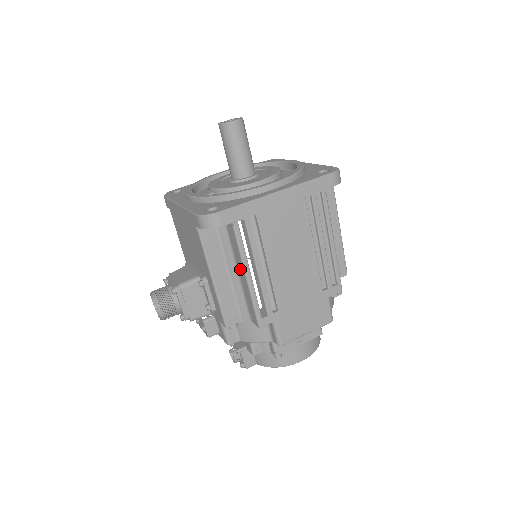
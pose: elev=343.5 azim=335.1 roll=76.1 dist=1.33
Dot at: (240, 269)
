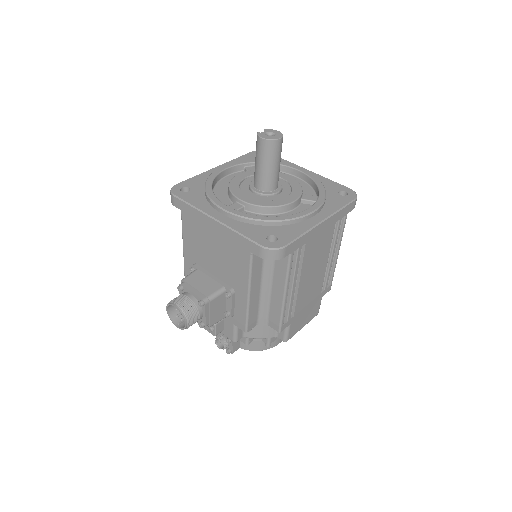
Dot at: (277, 287)
